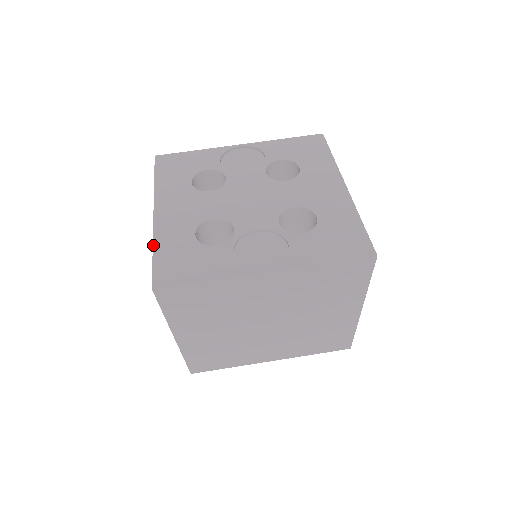
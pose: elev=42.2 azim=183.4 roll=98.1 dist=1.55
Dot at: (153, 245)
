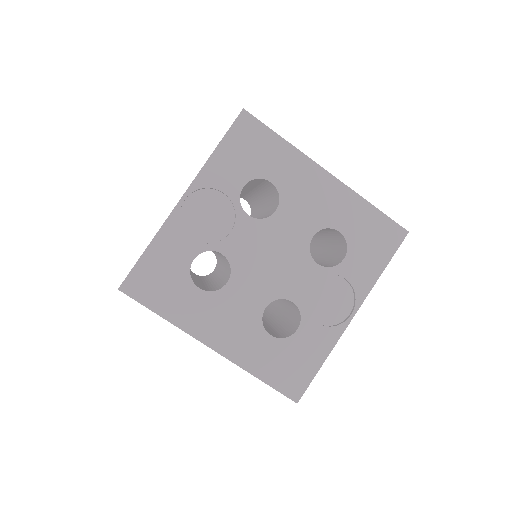
Dot at: occluded
